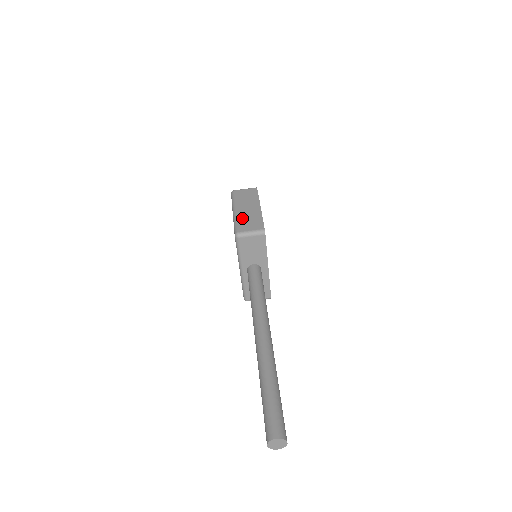
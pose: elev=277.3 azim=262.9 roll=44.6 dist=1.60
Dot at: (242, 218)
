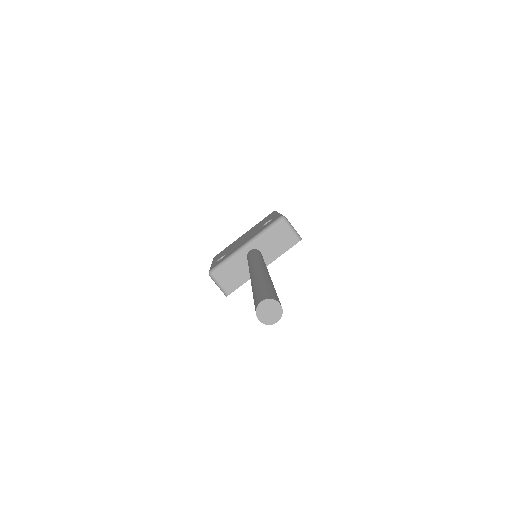
Dot at: occluded
